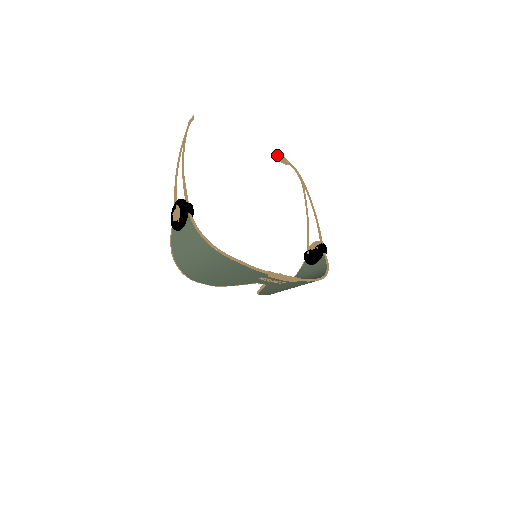
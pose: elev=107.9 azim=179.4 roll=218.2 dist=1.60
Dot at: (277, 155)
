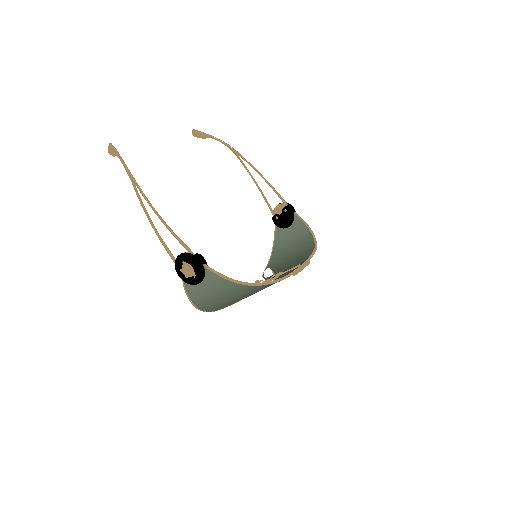
Dot at: (192, 132)
